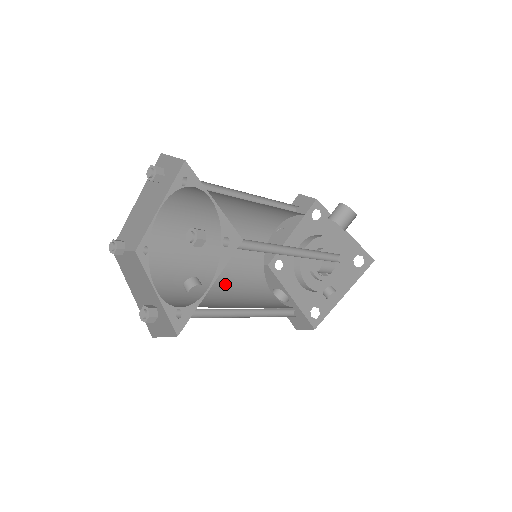
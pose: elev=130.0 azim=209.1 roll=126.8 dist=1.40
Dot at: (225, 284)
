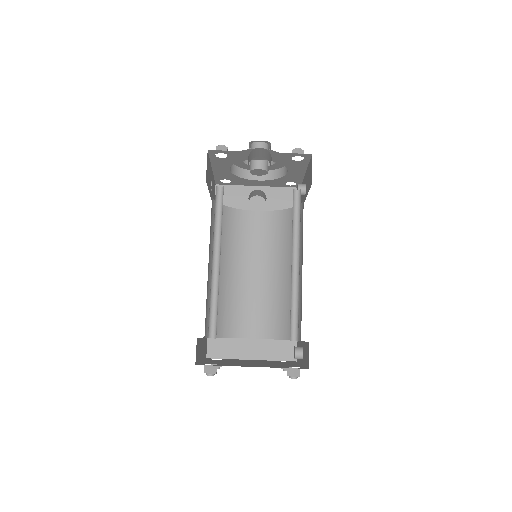
Dot at: (246, 264)
